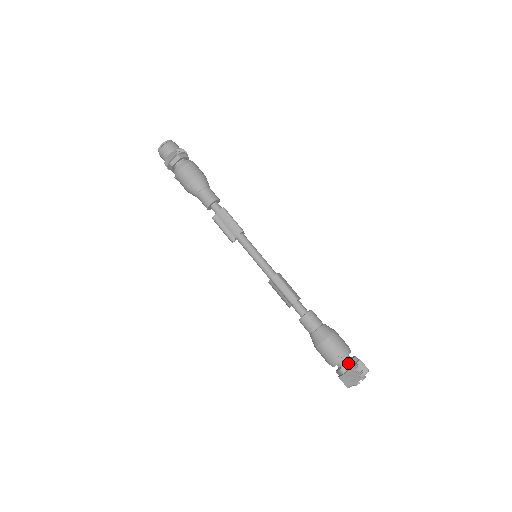
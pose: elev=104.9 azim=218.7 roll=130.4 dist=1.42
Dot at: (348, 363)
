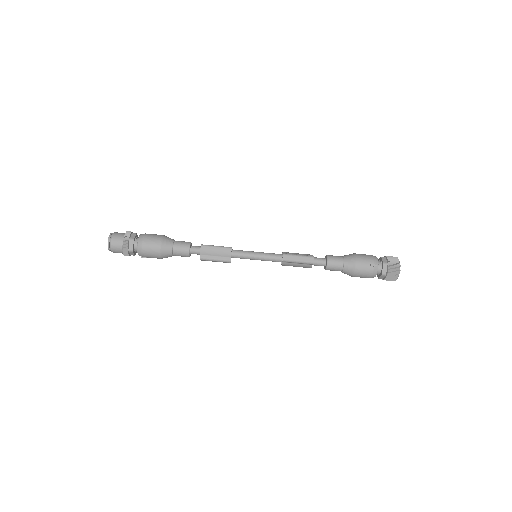
Dot at: (383, 265)
